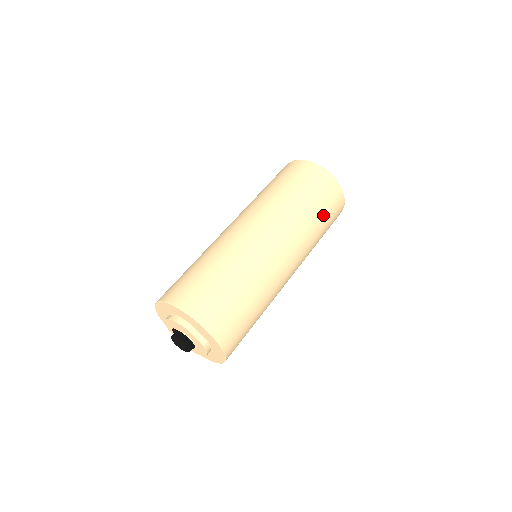
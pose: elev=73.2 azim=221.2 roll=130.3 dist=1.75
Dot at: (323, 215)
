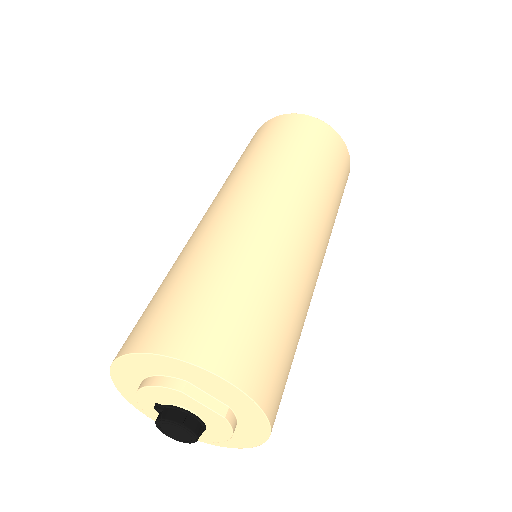
Dot at: (334, 174)
